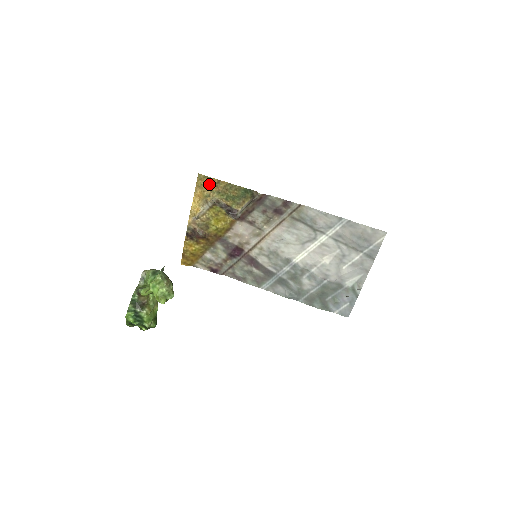
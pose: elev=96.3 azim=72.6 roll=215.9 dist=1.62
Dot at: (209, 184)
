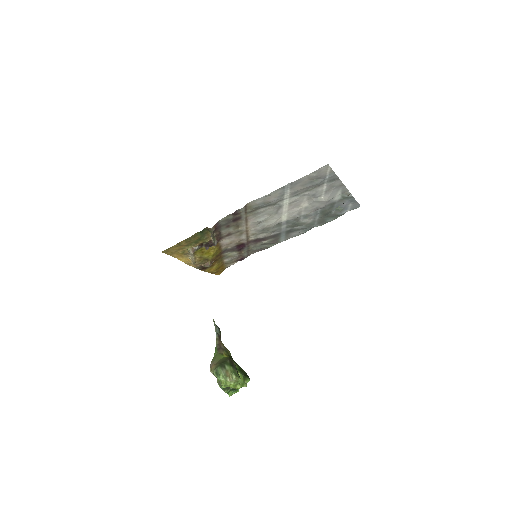
Dot at: (175, 249)
